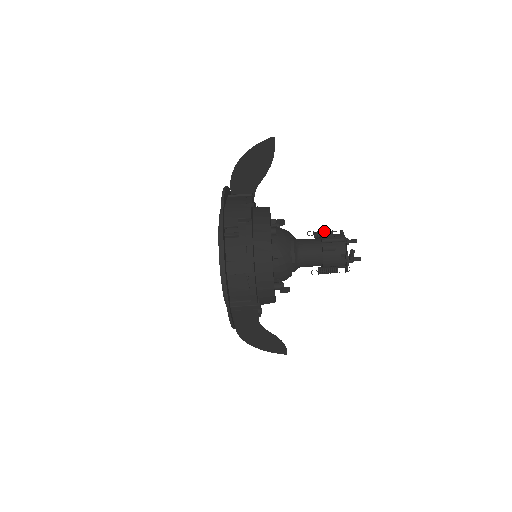
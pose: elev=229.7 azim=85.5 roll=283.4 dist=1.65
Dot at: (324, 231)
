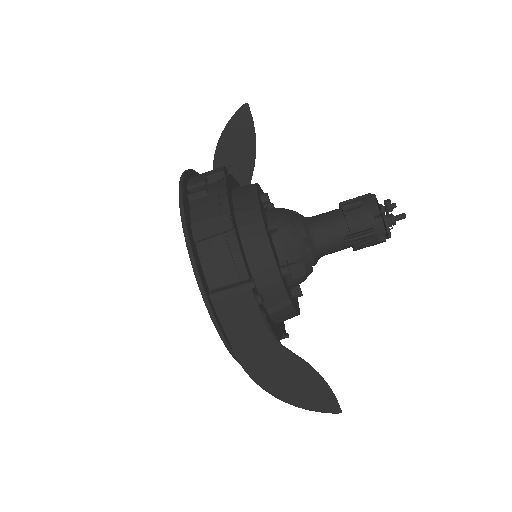
Dot at: occluded
